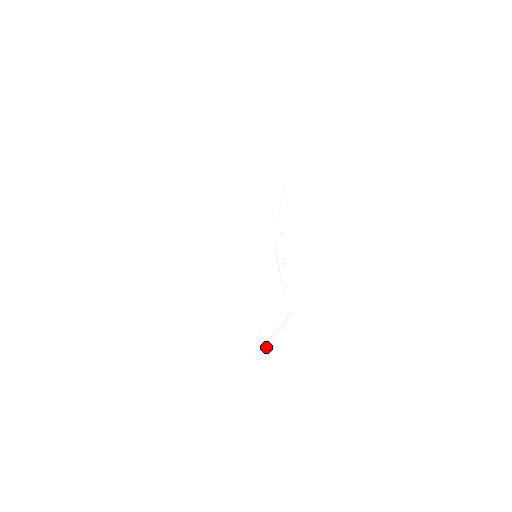
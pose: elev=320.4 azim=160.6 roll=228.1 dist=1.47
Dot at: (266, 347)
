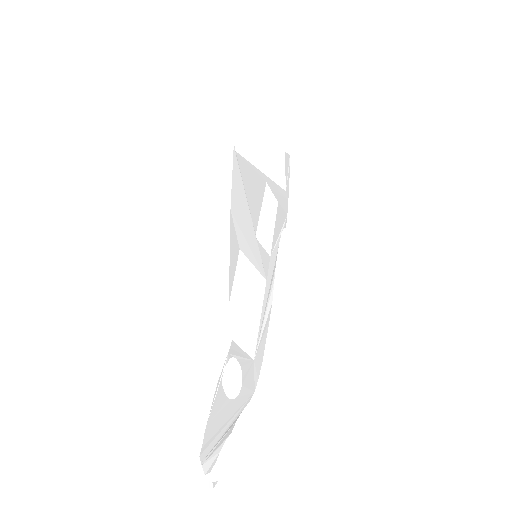
Dot at: (205, 455)
